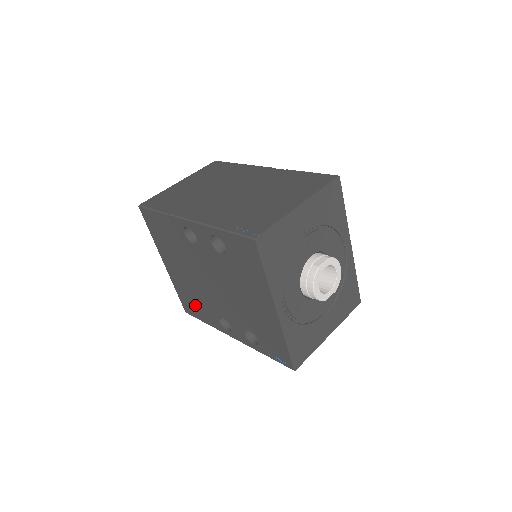
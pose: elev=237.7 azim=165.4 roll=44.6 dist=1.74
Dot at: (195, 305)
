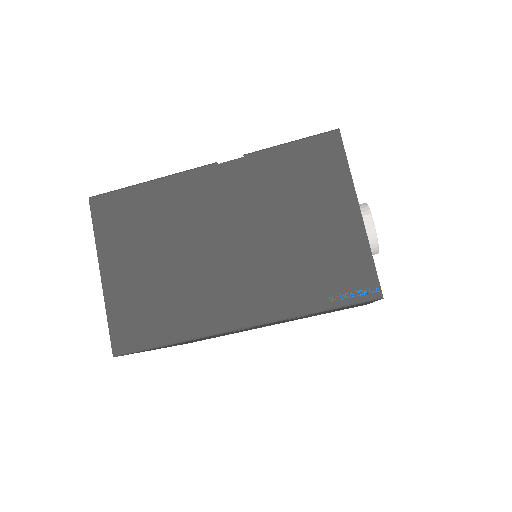
Dot at: occluded
